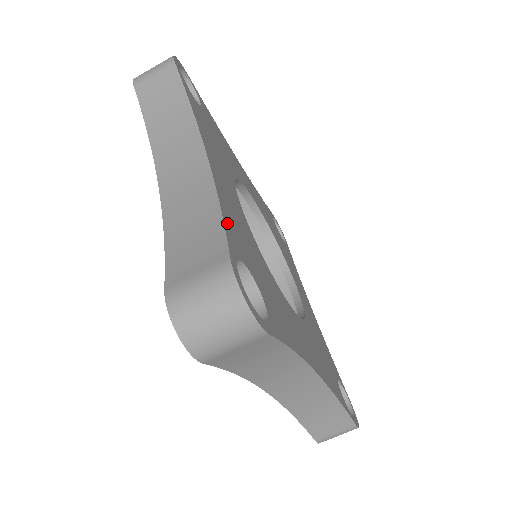
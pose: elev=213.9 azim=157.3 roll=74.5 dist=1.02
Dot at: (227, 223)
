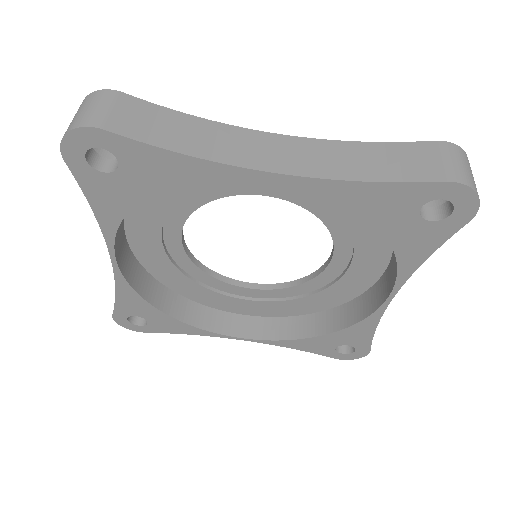
Dot at: occluded
